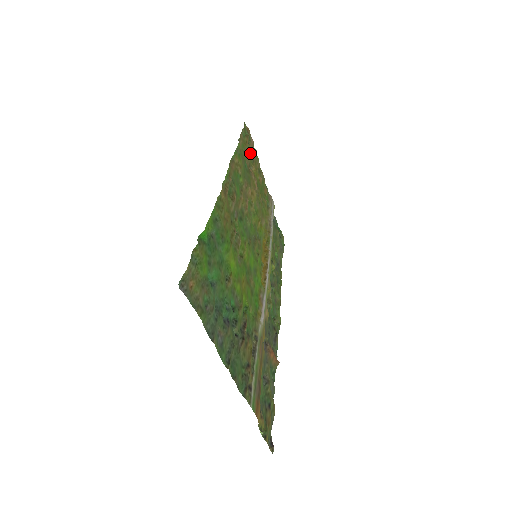
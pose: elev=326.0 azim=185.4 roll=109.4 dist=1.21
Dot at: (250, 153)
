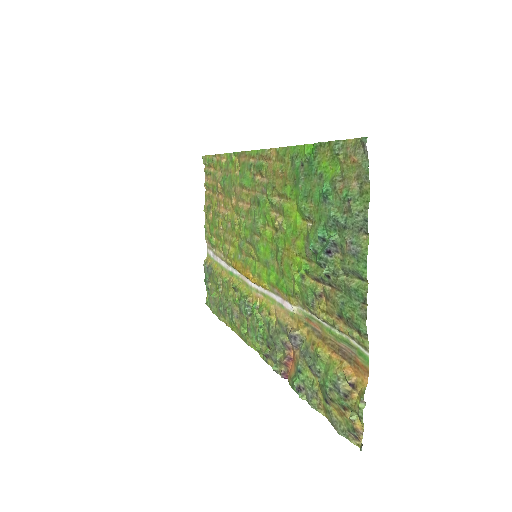
Dot at: (213, 181)
